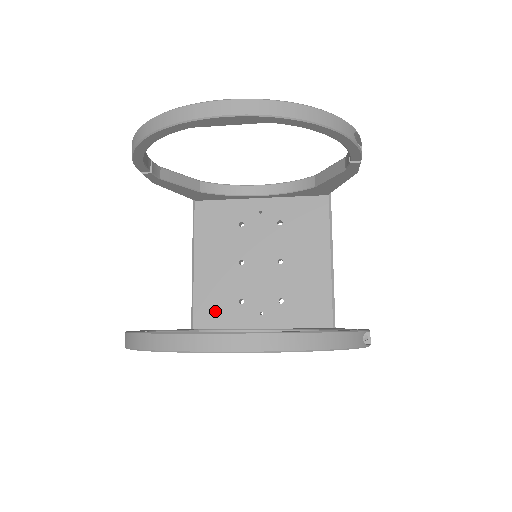
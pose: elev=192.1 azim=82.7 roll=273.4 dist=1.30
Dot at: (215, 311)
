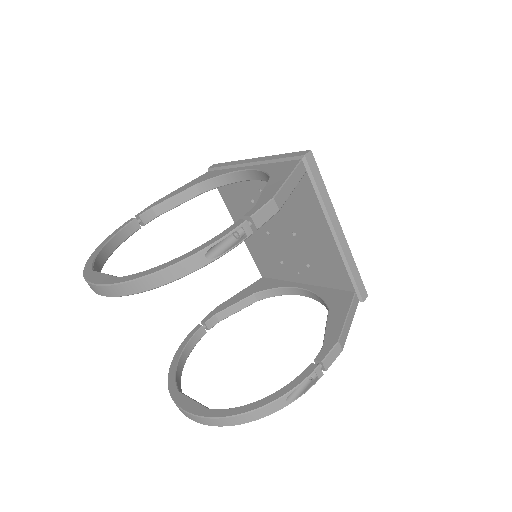
Dot at: (269, 267)
